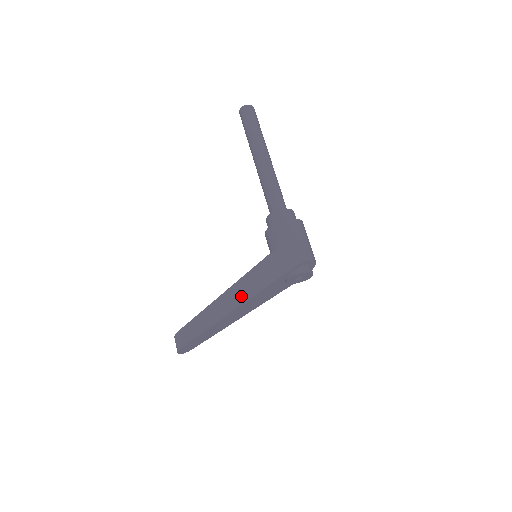
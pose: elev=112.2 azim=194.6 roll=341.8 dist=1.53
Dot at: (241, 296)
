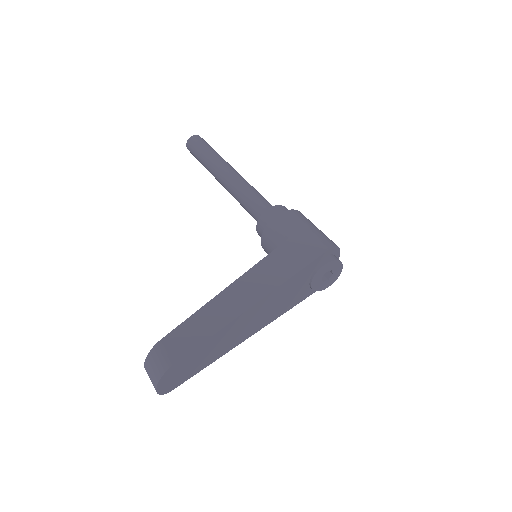
Dot at: (265, 283)
